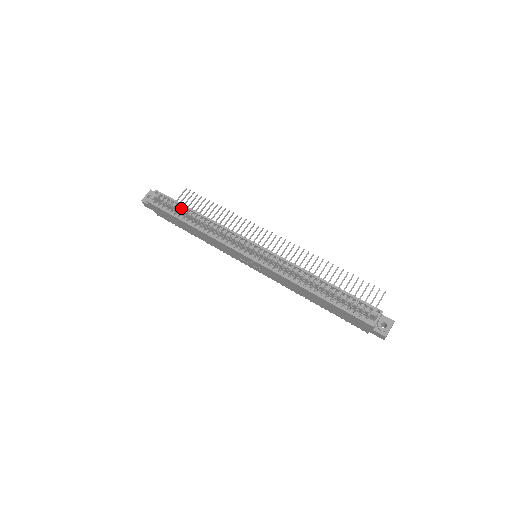
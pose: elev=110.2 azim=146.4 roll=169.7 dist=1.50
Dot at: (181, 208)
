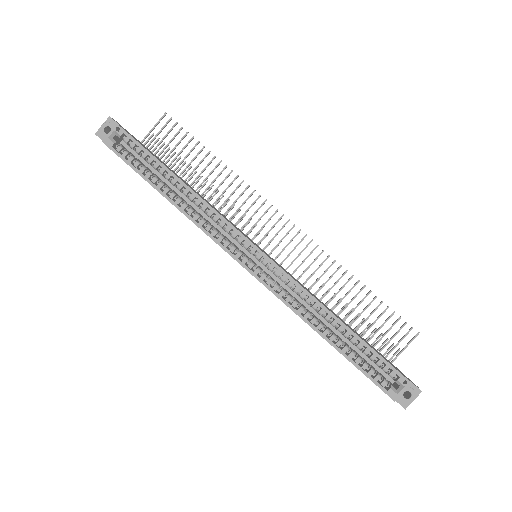
Dot at: (154, 164)
